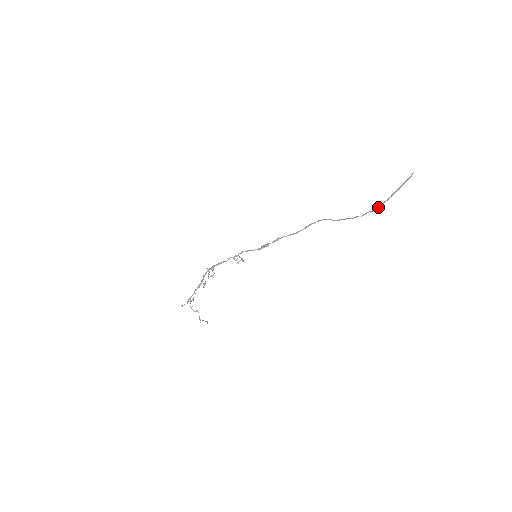
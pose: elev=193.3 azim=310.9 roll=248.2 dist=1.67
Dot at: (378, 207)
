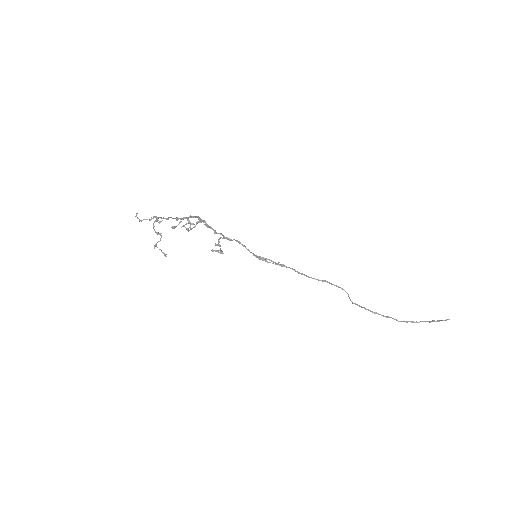
Dot at: (402, 321)
